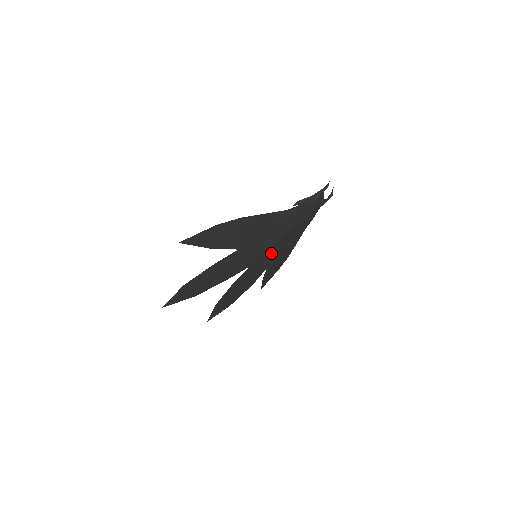
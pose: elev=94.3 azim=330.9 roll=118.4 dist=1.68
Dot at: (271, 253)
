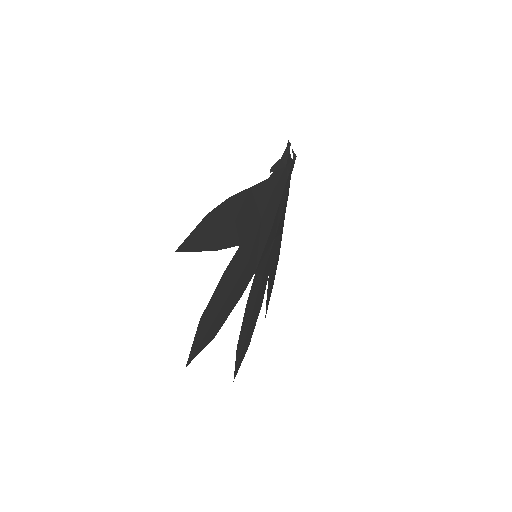
Dot at: (268, 248)
